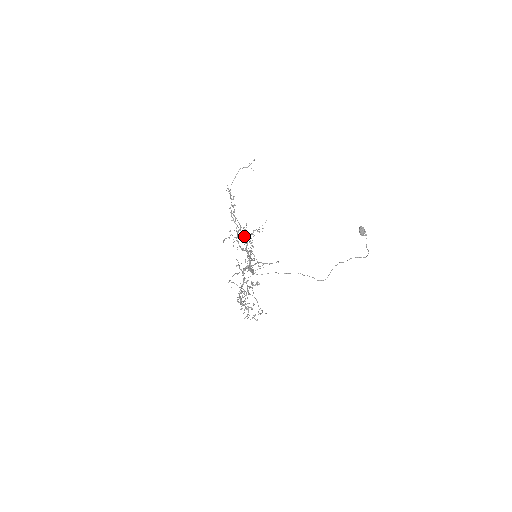
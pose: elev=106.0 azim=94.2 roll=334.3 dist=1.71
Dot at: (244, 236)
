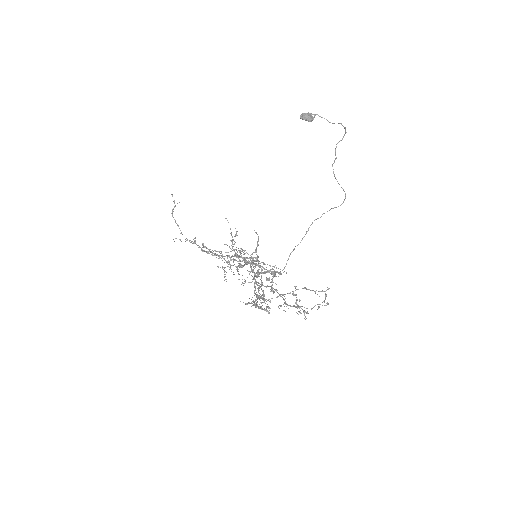
Dot at: occluded
